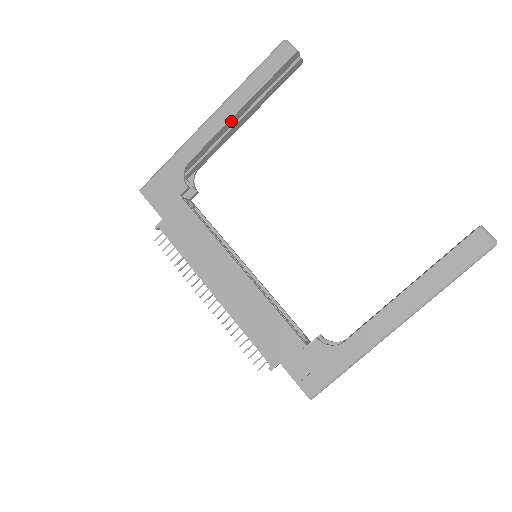
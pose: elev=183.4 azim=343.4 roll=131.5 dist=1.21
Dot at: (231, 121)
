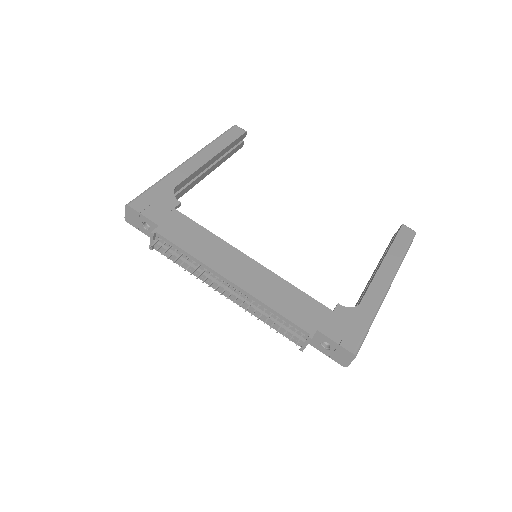
Dot at: (207, 164)
